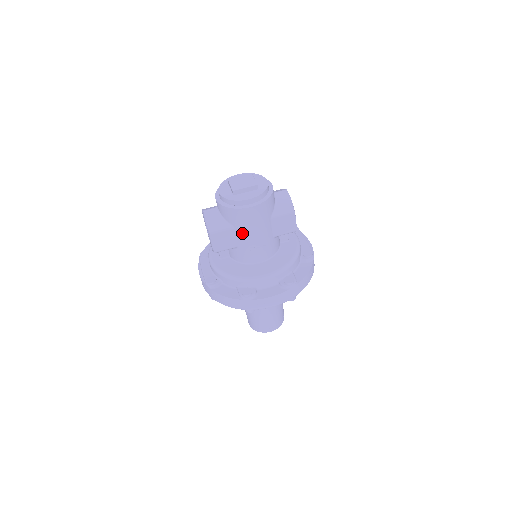
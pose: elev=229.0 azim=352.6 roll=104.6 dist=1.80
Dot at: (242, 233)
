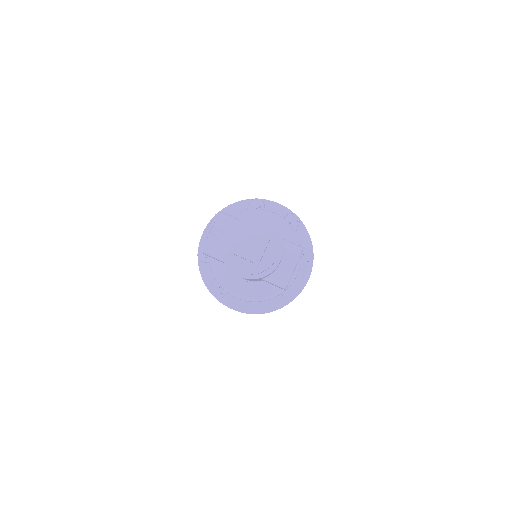
Dot at: occluded
